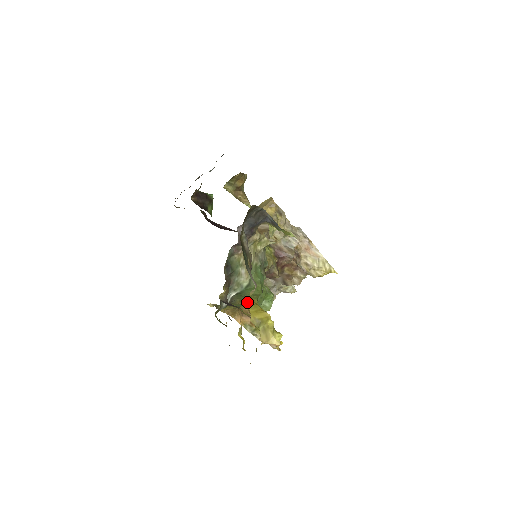
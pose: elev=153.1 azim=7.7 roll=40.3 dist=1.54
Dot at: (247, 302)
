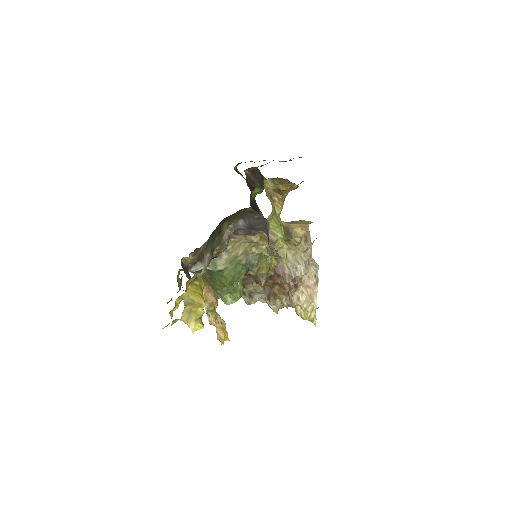
Dot at: (213, 283)
